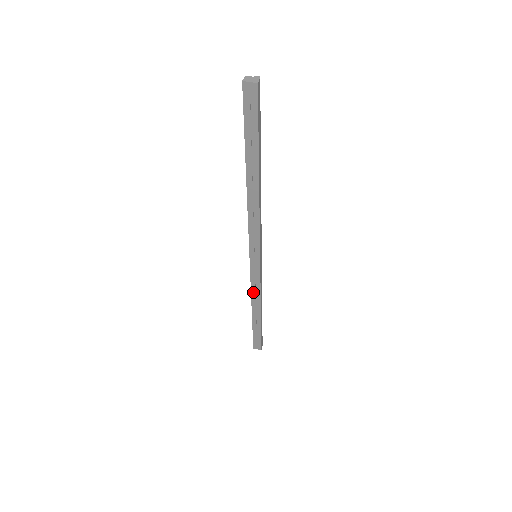
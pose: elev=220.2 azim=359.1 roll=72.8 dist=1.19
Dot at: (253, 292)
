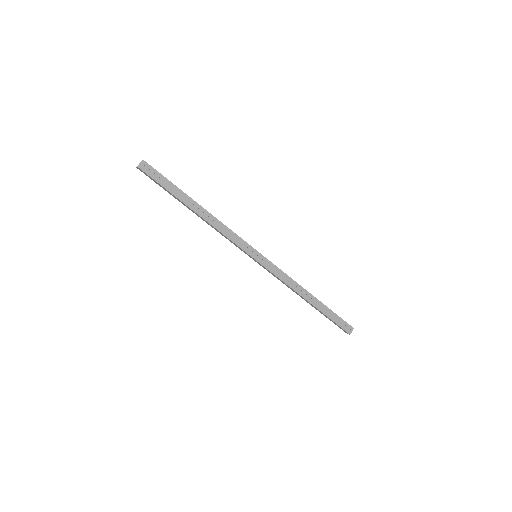
Dot at: (287, 283)
